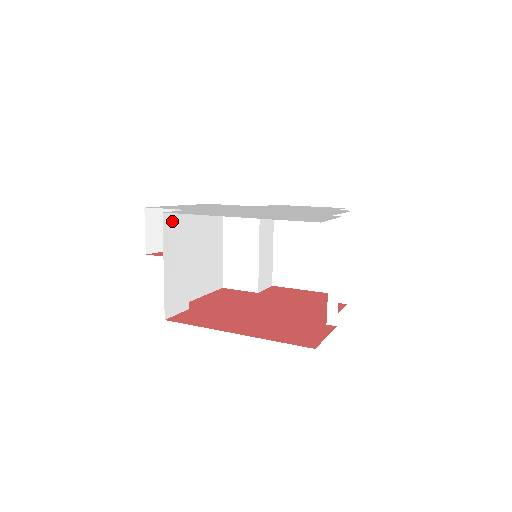
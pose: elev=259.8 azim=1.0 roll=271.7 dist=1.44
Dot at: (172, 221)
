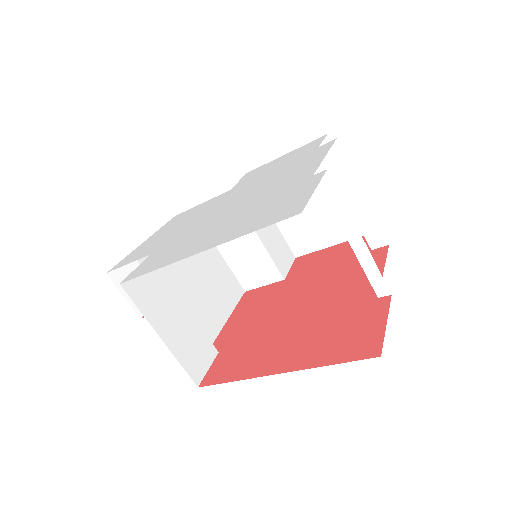
Dot at: (138, 283)
